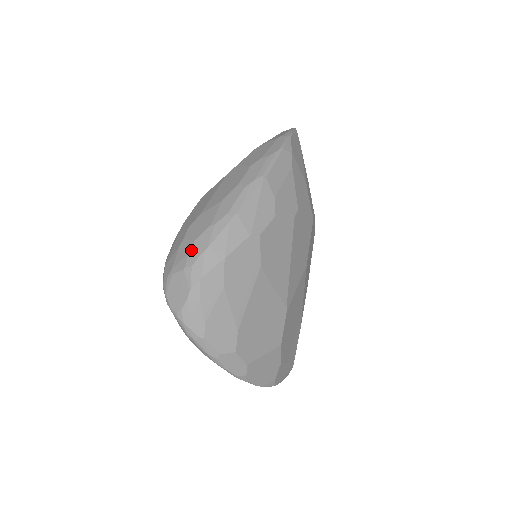
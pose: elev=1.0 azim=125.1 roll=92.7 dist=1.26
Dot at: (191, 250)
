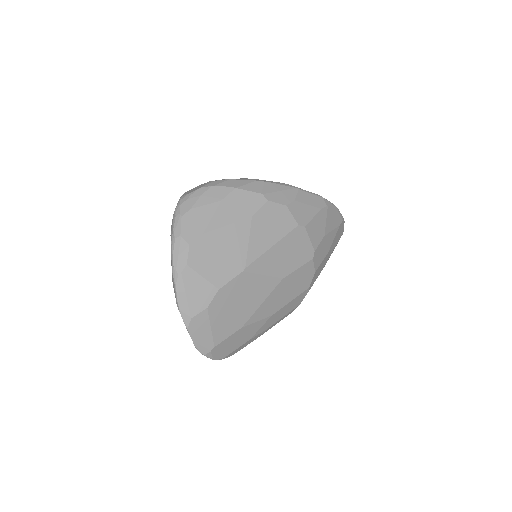
Dot at: (223, 179)
